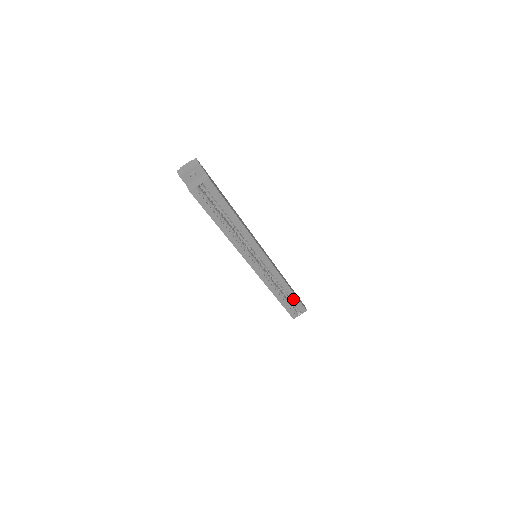
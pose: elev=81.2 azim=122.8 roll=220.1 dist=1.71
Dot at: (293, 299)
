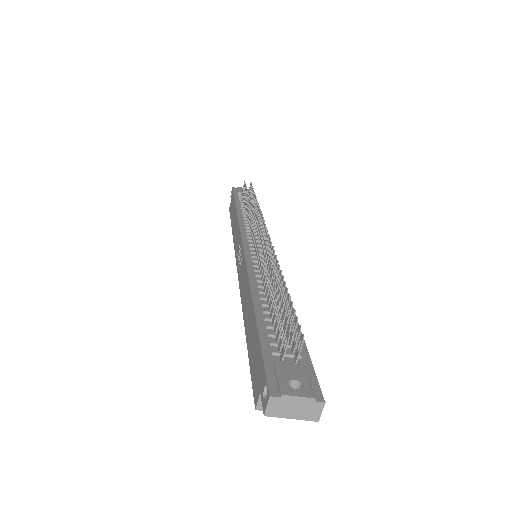
Dot at: occluded
